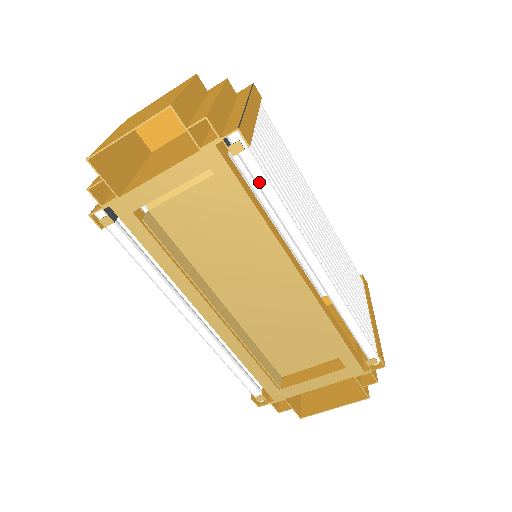
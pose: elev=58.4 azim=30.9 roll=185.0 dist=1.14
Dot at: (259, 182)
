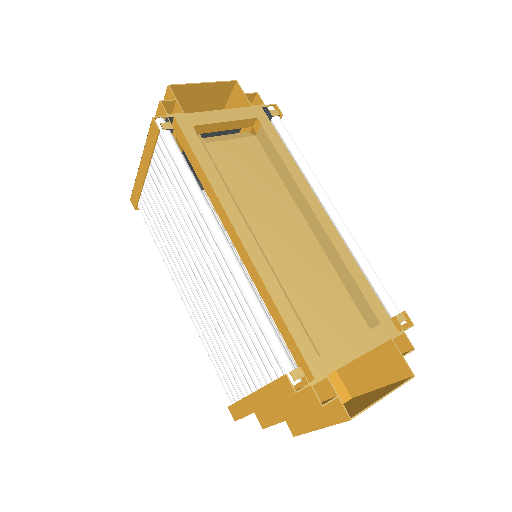
Dot at: (288, 136)
